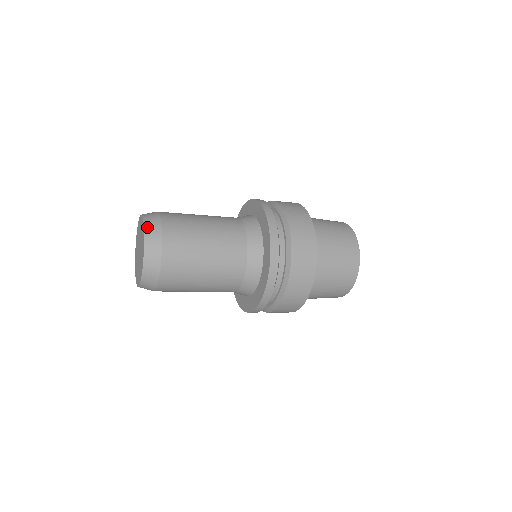
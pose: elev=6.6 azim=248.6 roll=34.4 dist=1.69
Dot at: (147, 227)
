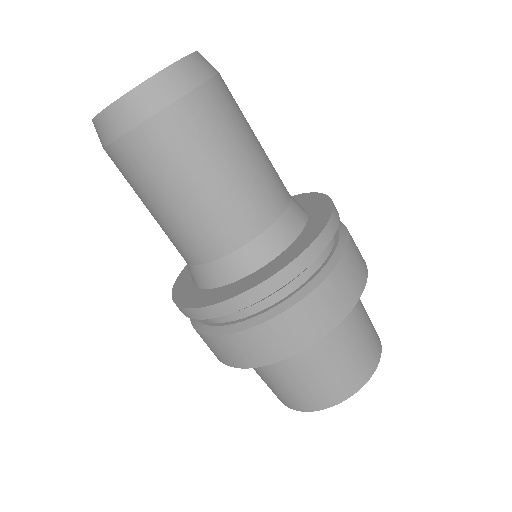
Dot at: occluded
